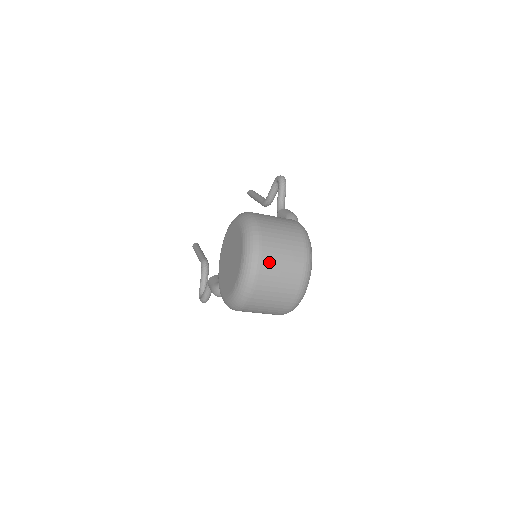
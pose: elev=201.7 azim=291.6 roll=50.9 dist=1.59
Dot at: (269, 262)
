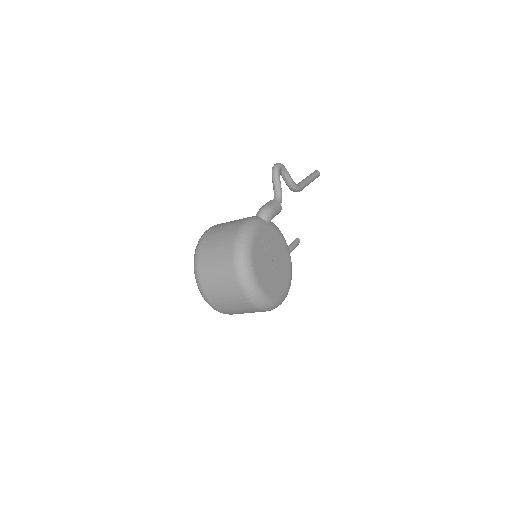
Dot at: (206, 273)
